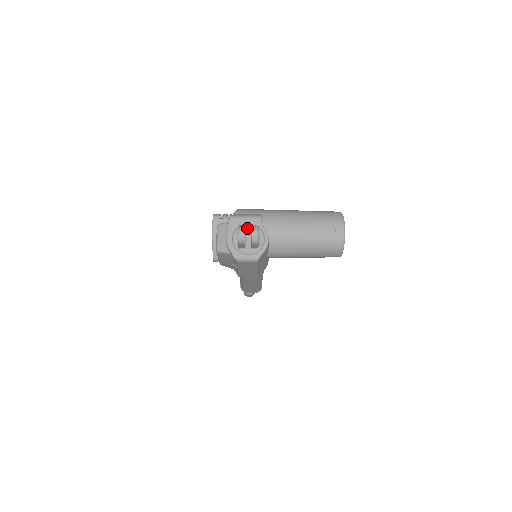
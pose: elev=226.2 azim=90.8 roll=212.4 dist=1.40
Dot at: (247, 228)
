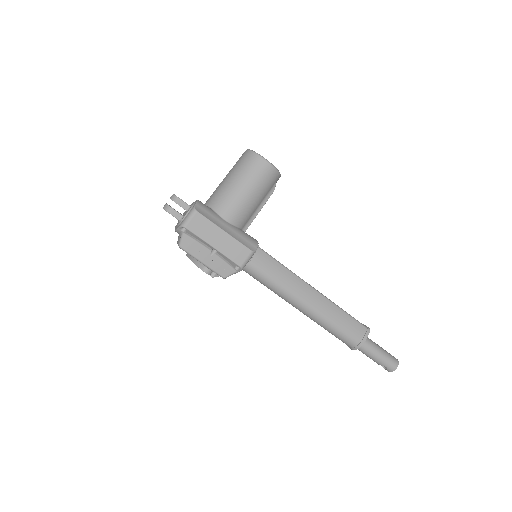
Dot at: (183, 214)
